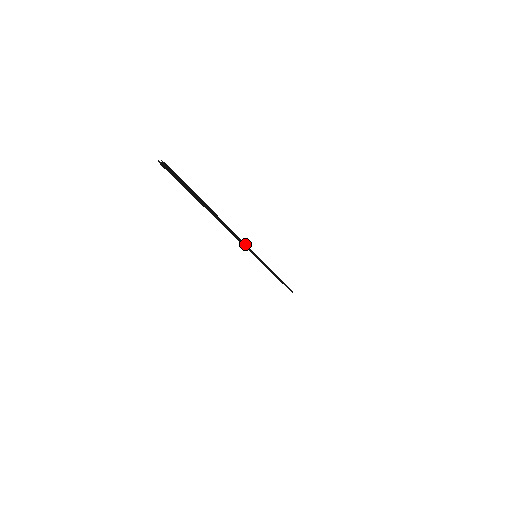
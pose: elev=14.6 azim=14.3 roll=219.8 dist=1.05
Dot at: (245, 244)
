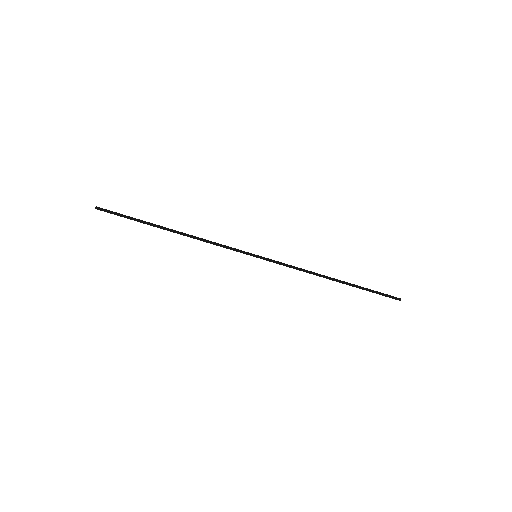
Dot at: (225, 246)
